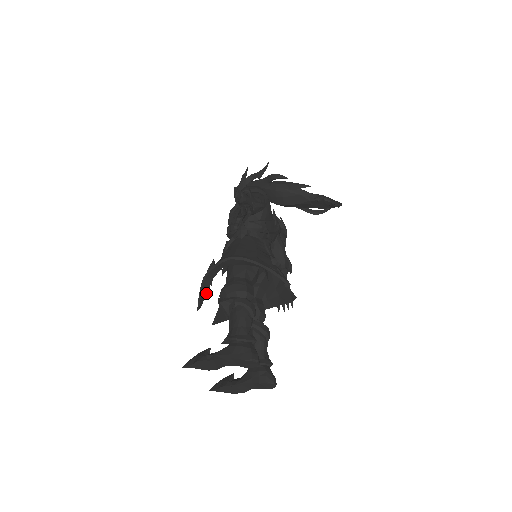
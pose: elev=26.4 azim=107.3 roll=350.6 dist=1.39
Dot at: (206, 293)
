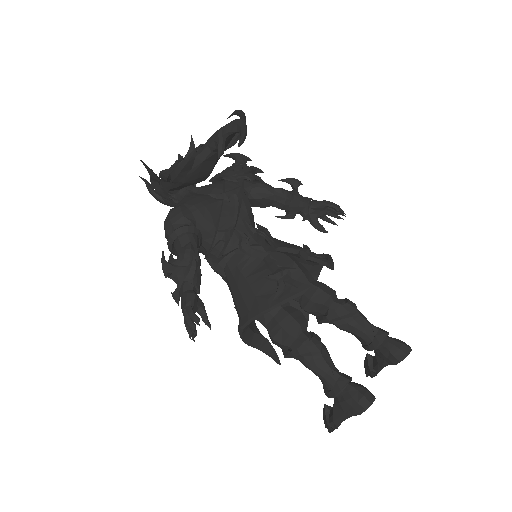
Dot at: (267, 341)
